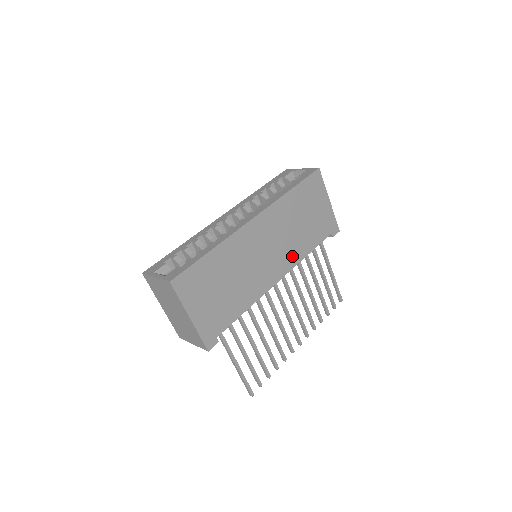
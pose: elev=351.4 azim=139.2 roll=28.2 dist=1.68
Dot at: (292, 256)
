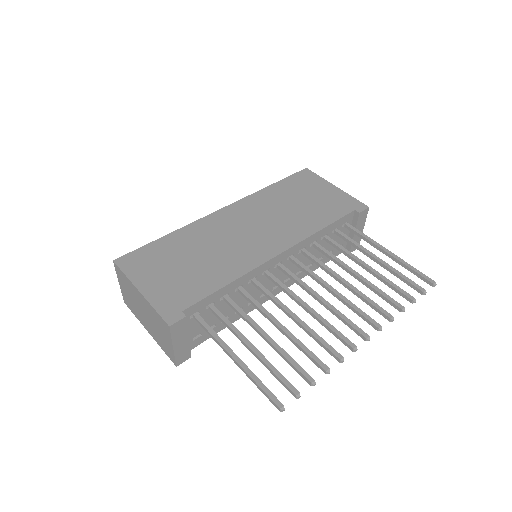
Dot at: (293, 233)
